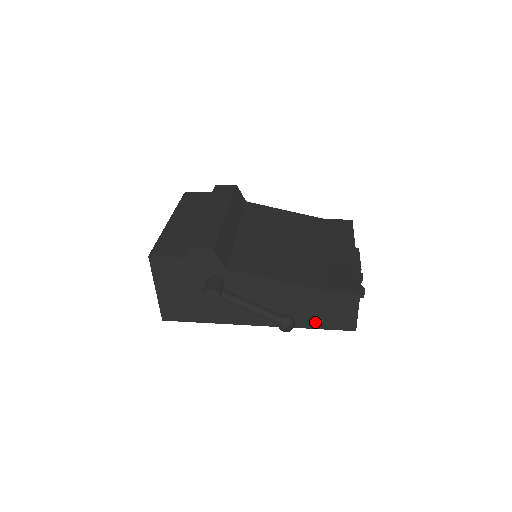
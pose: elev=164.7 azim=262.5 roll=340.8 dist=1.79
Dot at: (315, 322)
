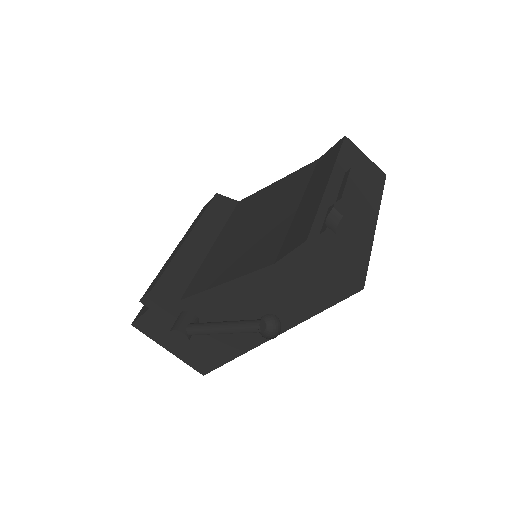
Dot at: (310, 305)
